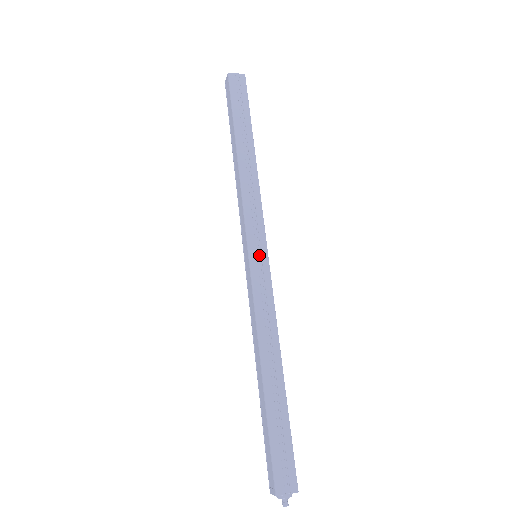
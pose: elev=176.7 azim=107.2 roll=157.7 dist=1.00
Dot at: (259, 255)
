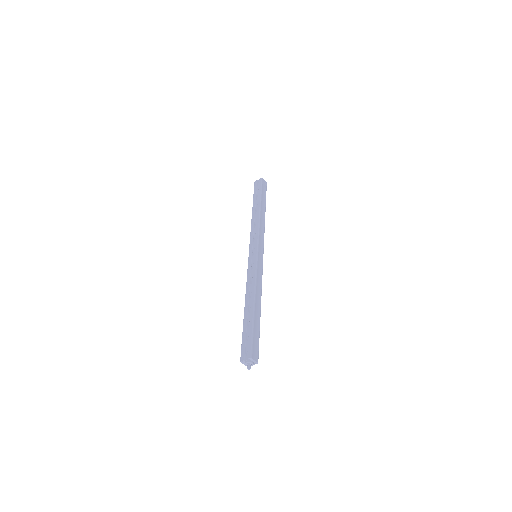
Dot at: (254, 254)
